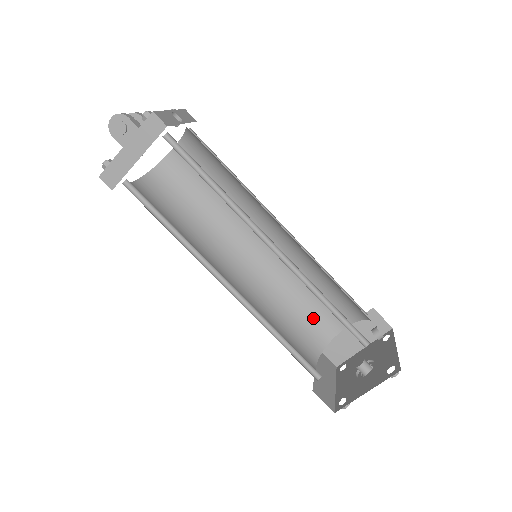
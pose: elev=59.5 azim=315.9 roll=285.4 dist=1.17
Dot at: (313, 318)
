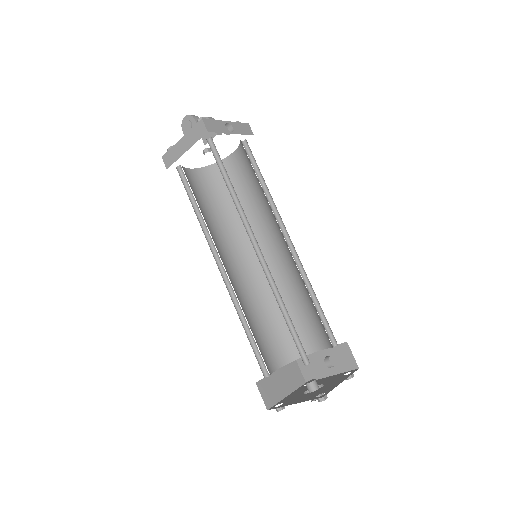
Dot at: (296, 330)
